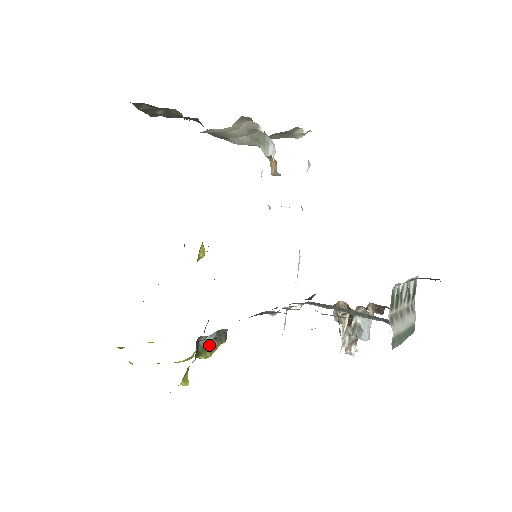
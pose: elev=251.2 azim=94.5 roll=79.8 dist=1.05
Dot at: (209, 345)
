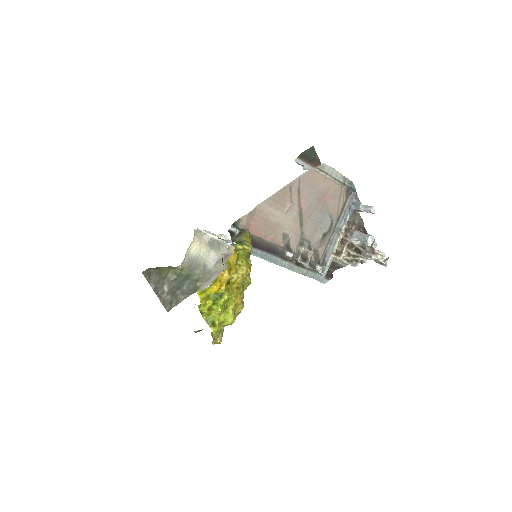
Dot at: (241, 238)
